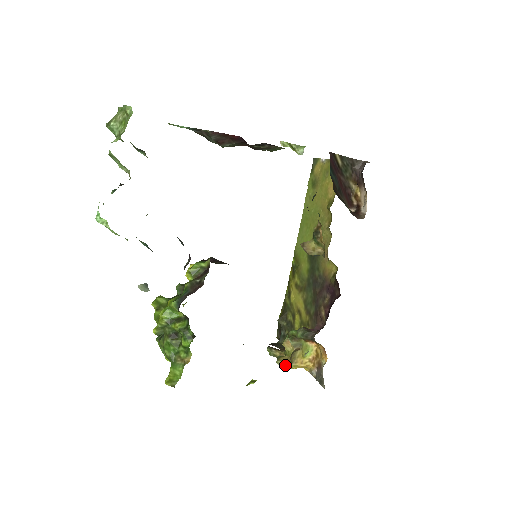
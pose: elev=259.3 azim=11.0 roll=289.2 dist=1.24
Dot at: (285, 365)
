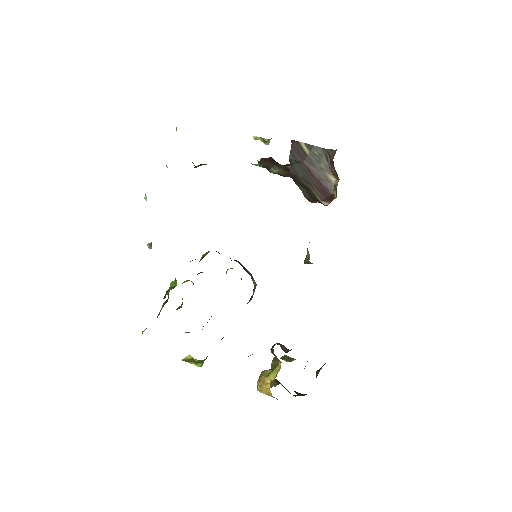
Dot at: occluded
